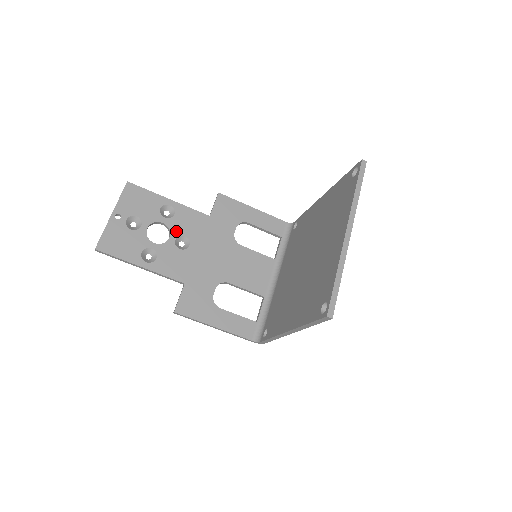
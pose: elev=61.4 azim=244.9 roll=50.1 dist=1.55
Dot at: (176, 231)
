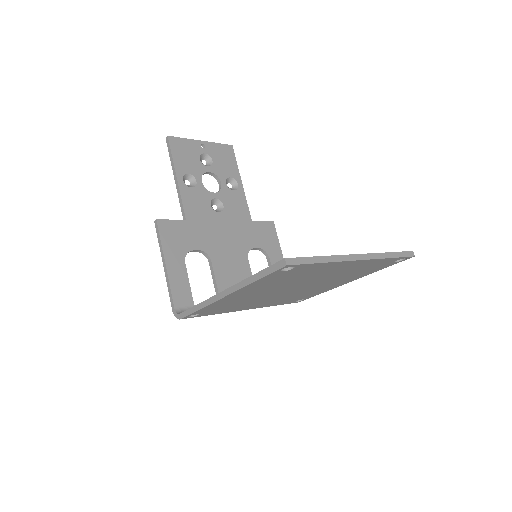
Dot at: (222, 196)
